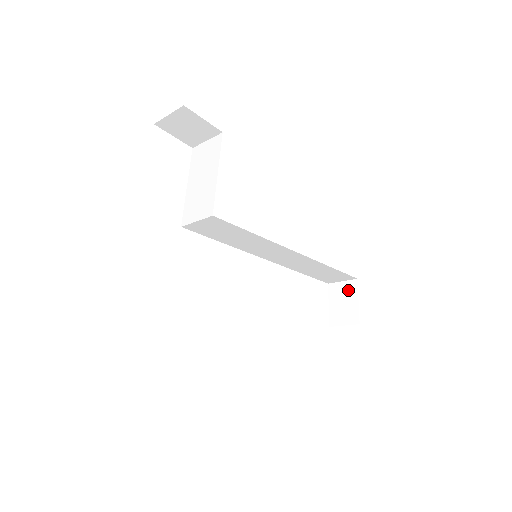
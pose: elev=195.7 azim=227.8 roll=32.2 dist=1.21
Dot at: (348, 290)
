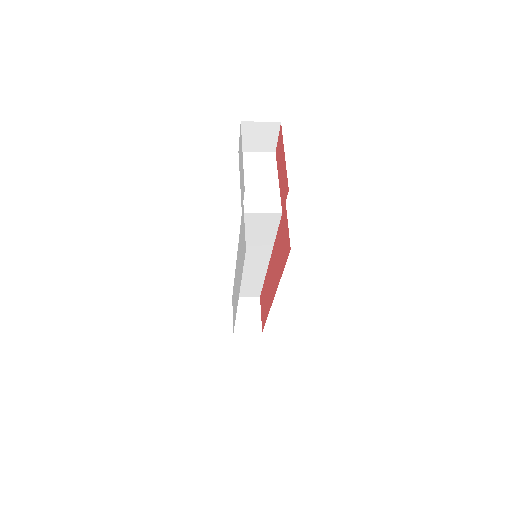
Dot at: (252, 305)
